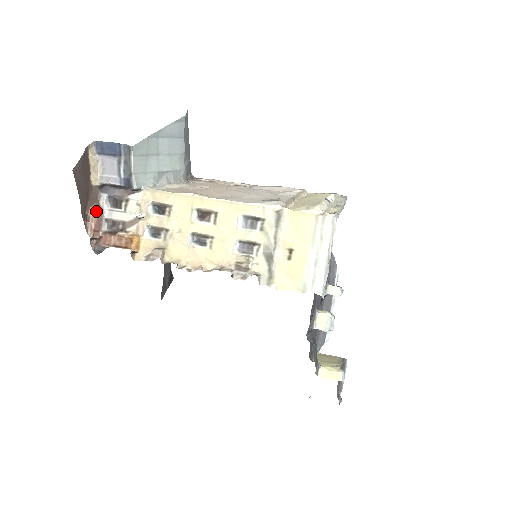
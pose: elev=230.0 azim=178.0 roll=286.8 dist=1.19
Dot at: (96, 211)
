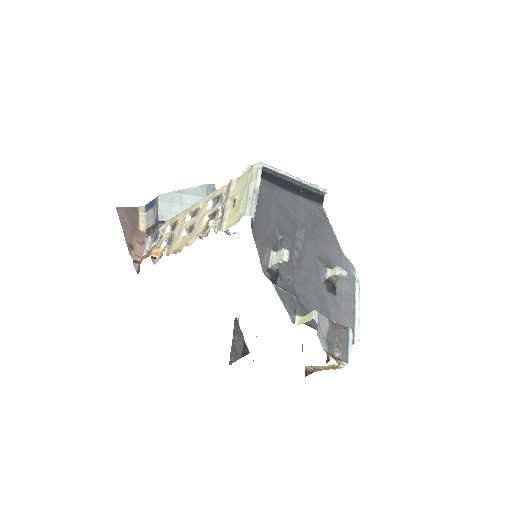
Dot at: (139, 244)
